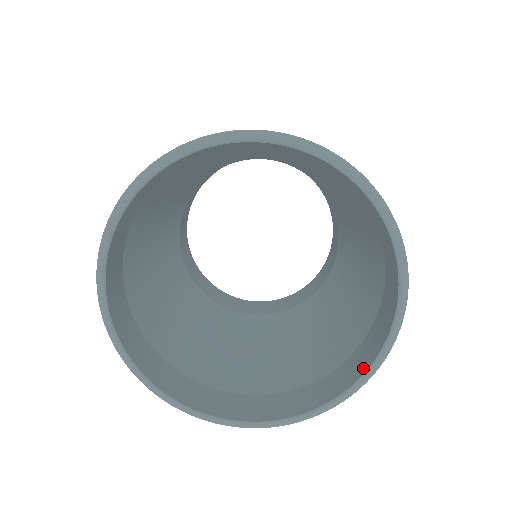
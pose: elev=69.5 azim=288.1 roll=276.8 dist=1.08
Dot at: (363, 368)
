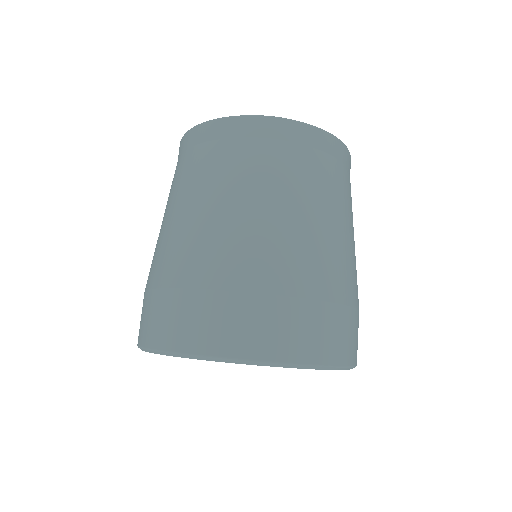
Dot at: occluded
